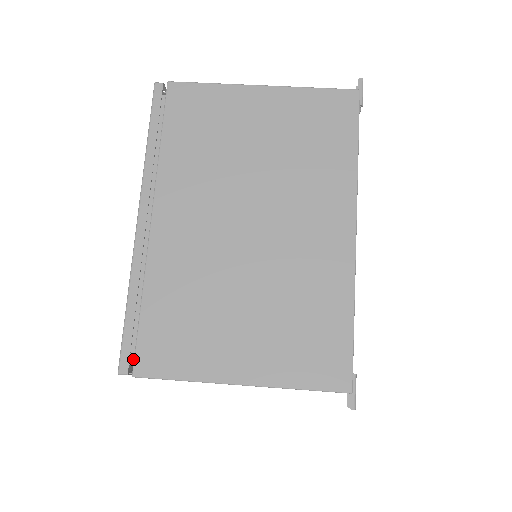
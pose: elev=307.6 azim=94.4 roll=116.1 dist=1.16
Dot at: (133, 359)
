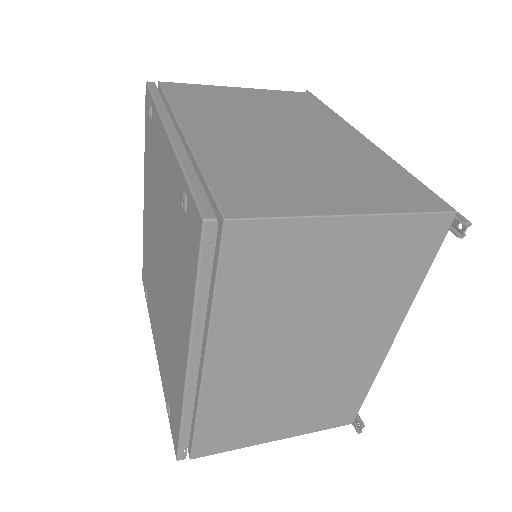
Dot at: occluded
